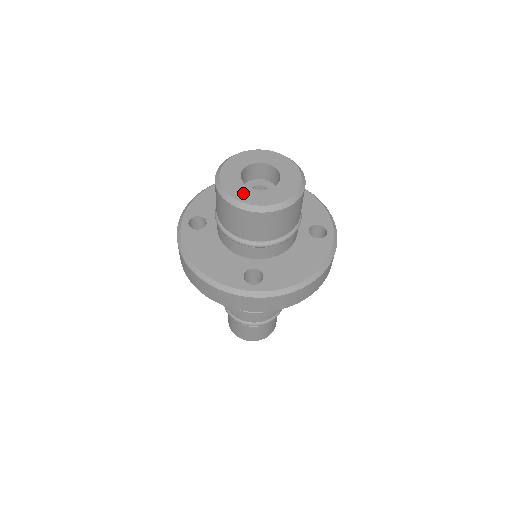
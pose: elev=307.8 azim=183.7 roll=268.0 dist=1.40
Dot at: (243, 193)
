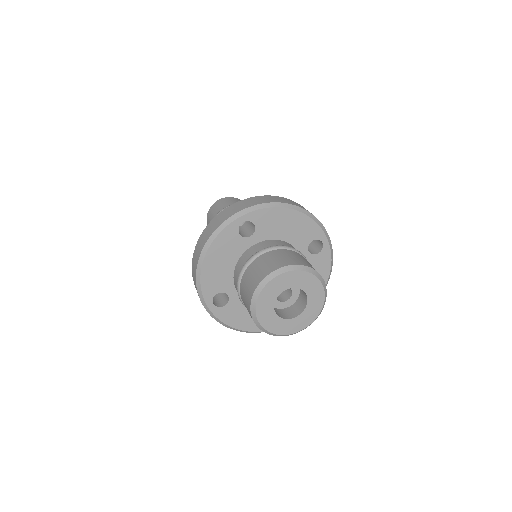
Dot at: (265, 305)
